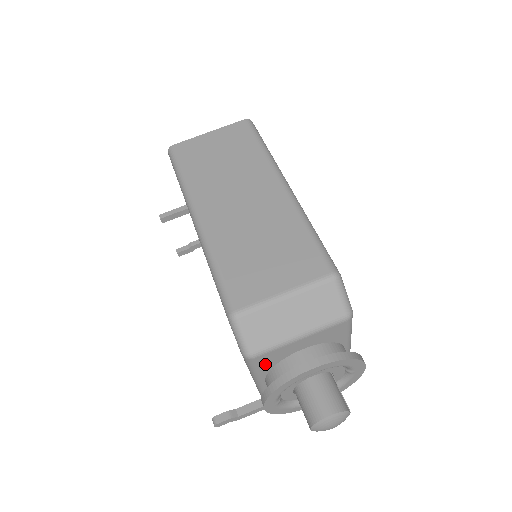
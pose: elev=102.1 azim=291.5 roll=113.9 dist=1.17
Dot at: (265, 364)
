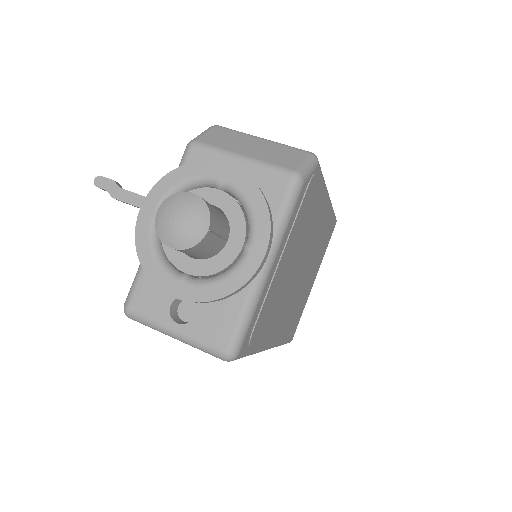
Dot at: occluded
